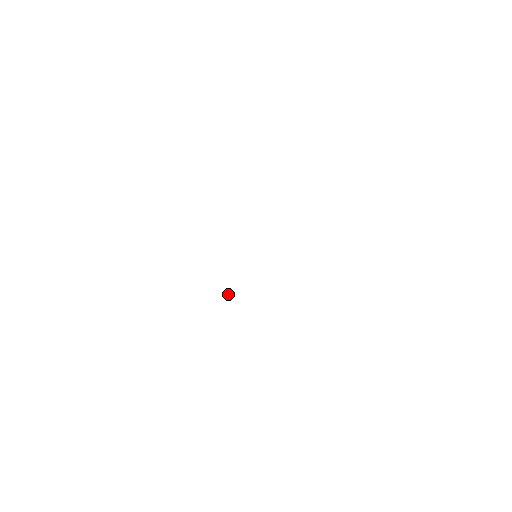
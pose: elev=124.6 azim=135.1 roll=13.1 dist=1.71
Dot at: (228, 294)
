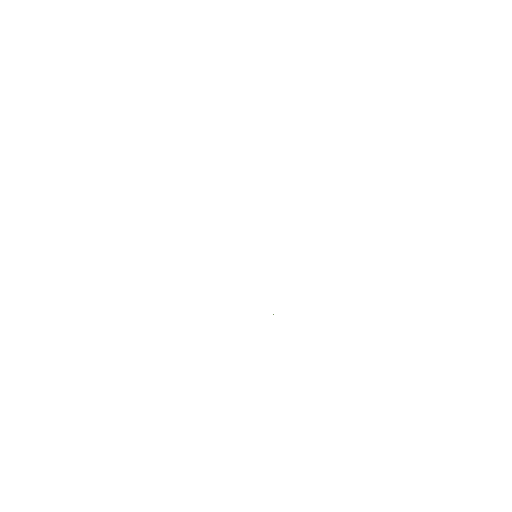
Dot at: occluded
